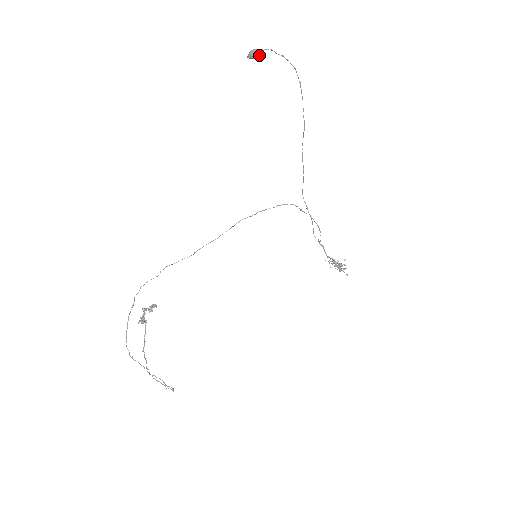
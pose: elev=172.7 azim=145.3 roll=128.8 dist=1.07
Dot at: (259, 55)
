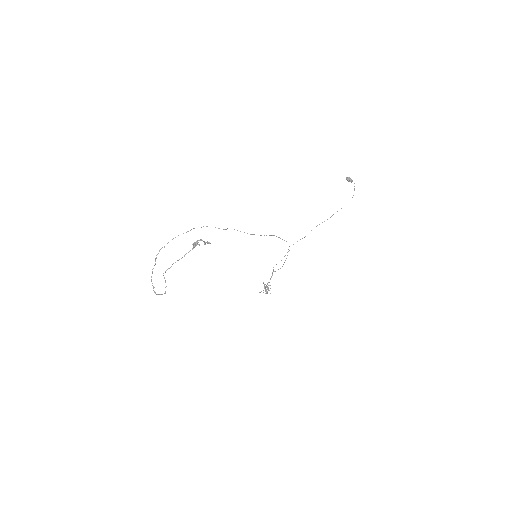
Dot at: (351, 182)
